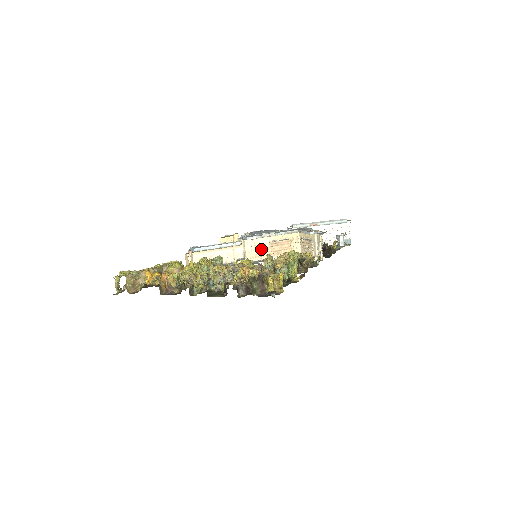
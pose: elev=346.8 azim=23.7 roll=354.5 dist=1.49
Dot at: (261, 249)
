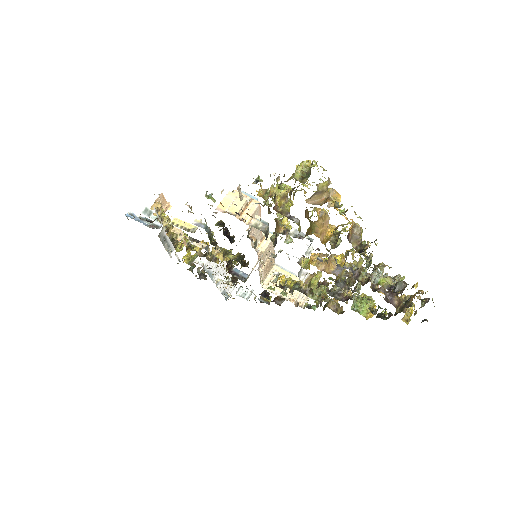
Dot at: (267, 254)
